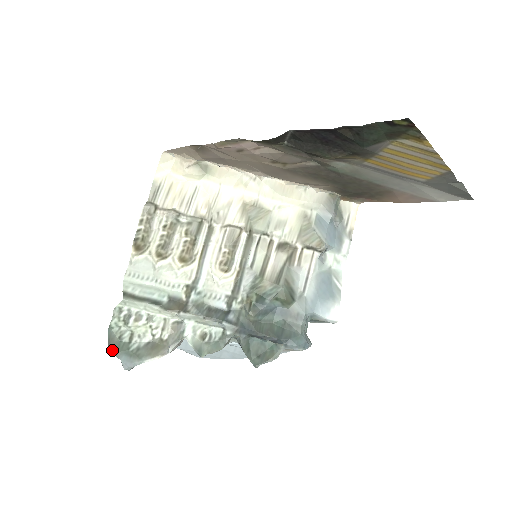
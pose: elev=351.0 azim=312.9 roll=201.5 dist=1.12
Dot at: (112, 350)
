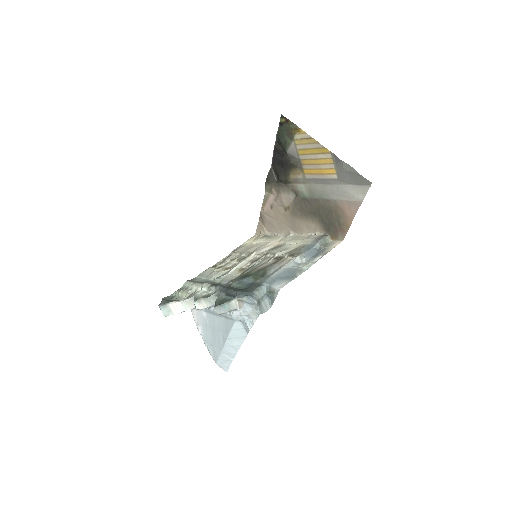
Dot at: (163, 299)
